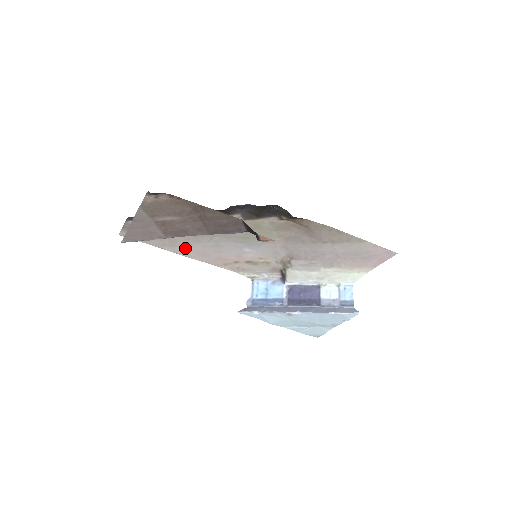
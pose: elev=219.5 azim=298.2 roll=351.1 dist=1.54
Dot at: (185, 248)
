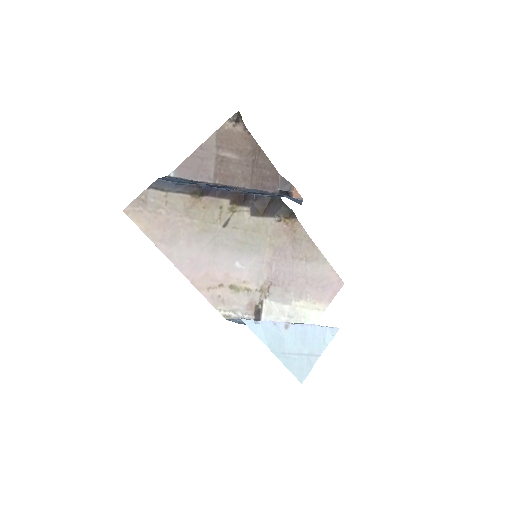
Dot at: (181, 250)
